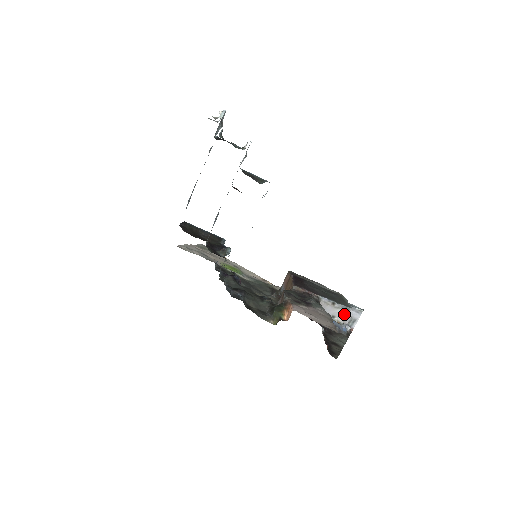
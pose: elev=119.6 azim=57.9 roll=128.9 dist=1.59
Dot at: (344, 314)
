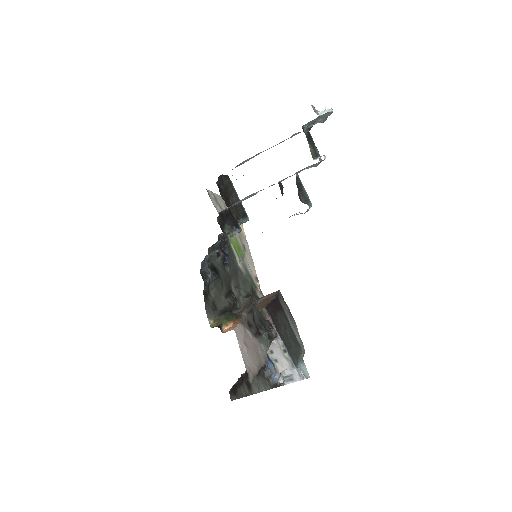
Dot at: (287, 367)
